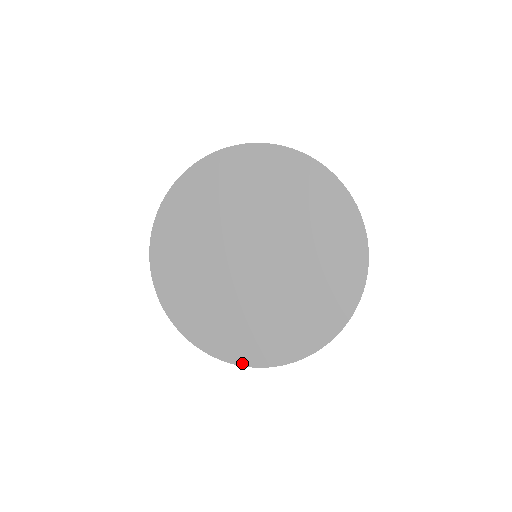
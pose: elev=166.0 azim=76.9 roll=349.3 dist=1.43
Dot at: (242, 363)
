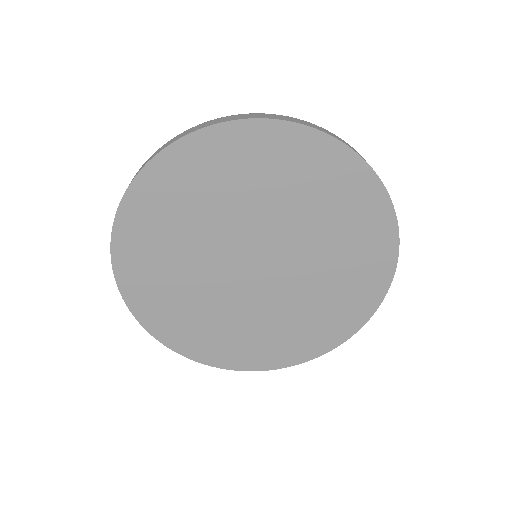
Dot at: (252, 369)
